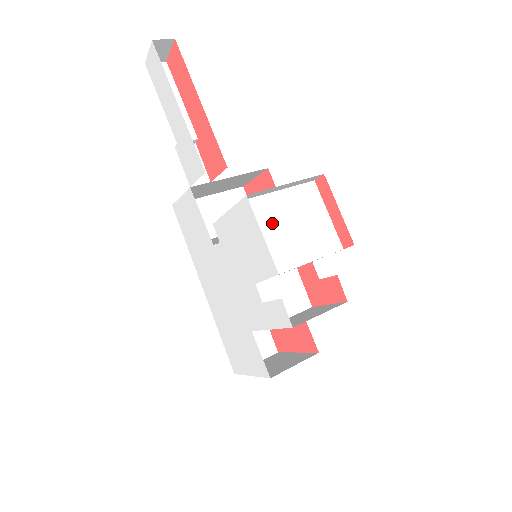
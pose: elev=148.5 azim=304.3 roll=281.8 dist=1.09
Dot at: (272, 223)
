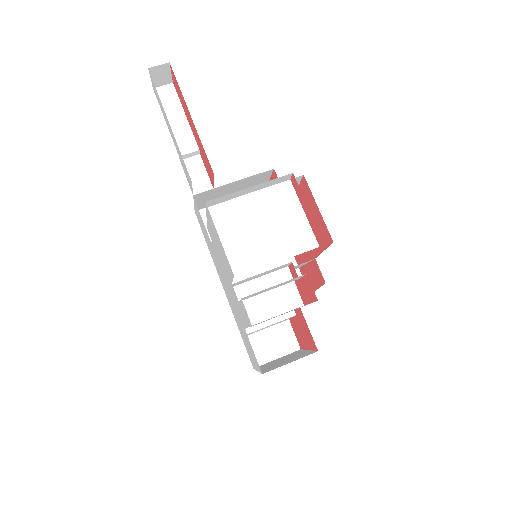
Dot at: (239, 226)
